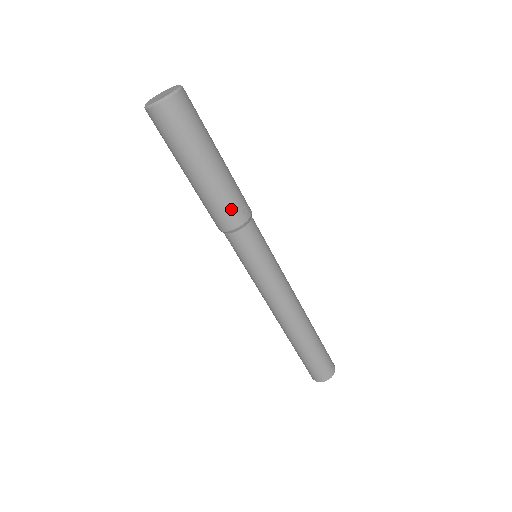
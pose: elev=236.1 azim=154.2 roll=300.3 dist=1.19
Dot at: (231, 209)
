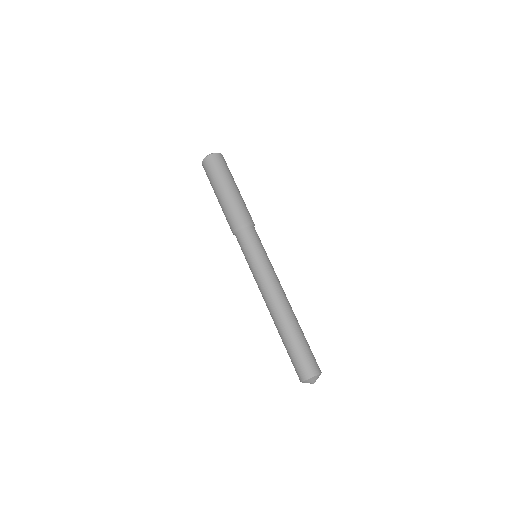
Dot at: (246, 212)
